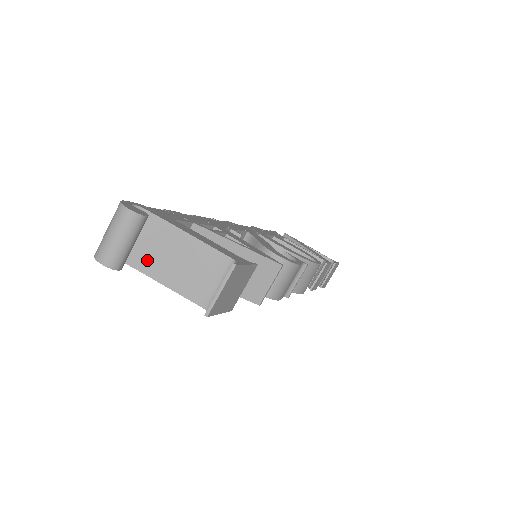
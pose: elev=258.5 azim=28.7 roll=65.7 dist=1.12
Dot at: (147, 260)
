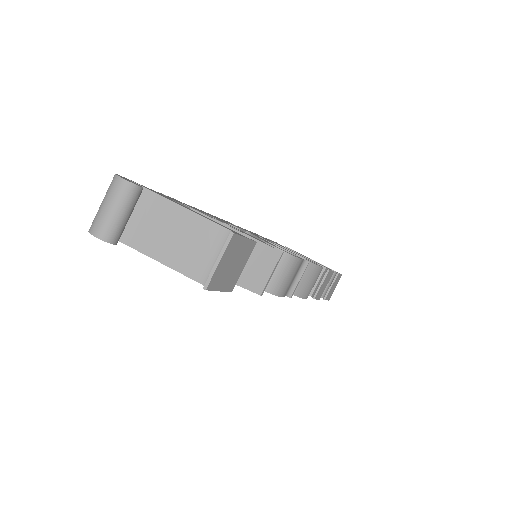
Dot at: (143, 237)
